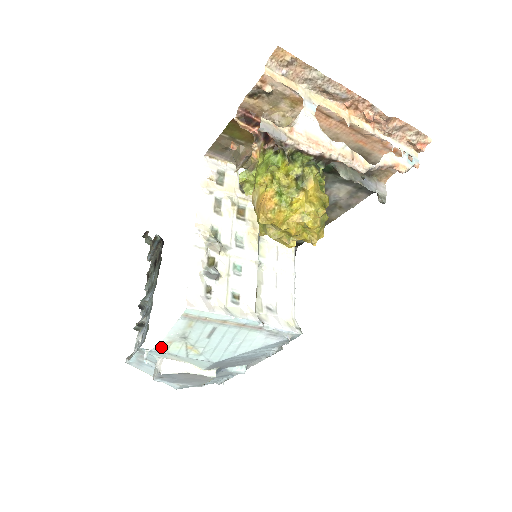
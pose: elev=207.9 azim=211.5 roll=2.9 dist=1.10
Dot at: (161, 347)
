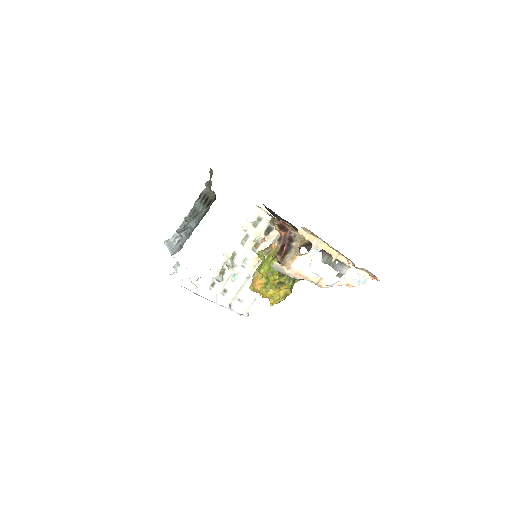
Dot at: occluded
